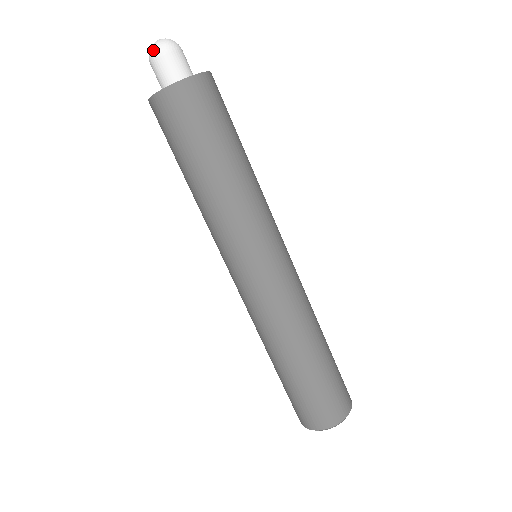
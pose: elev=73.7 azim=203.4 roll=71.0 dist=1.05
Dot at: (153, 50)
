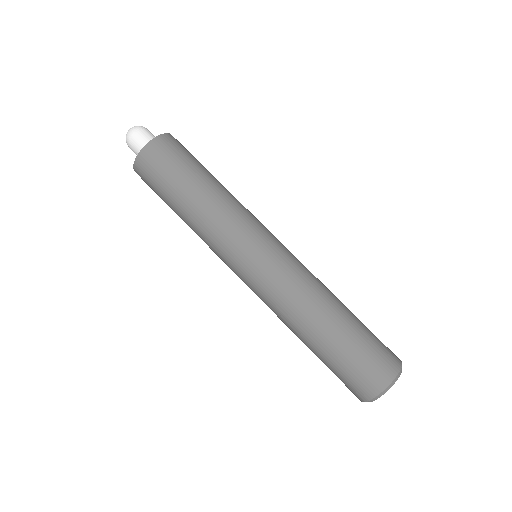
Dot at: (134, 128)
